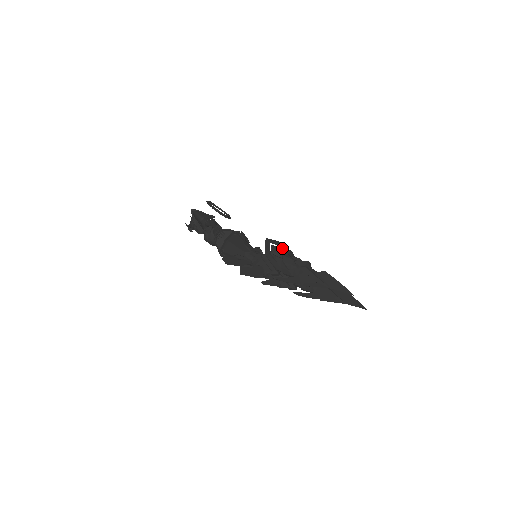
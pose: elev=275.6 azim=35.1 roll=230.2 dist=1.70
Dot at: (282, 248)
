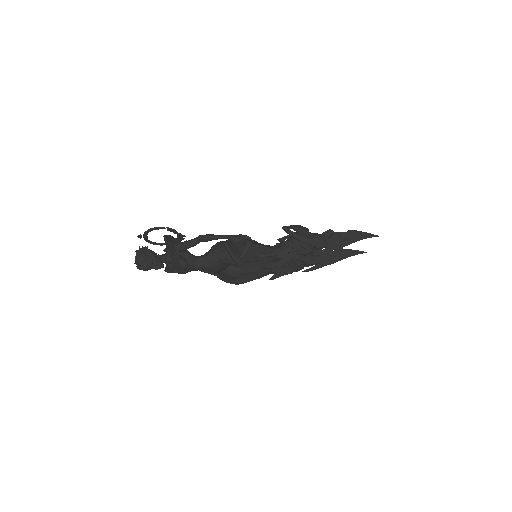
Dot at: (304, 228)
